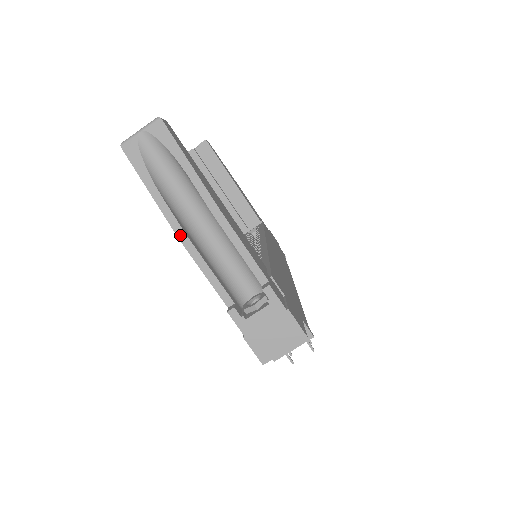
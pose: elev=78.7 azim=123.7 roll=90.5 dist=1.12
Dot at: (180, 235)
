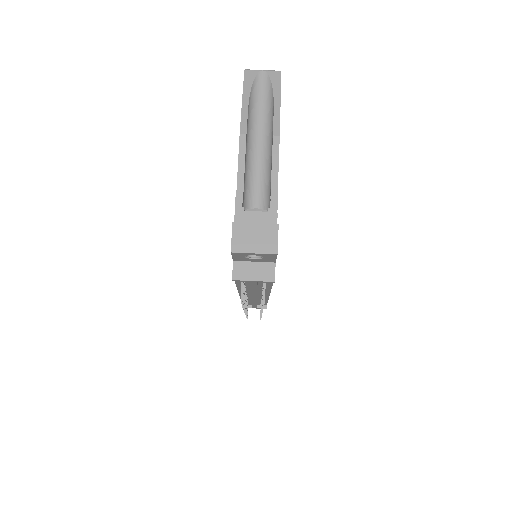
Dot at: (242, 133)
